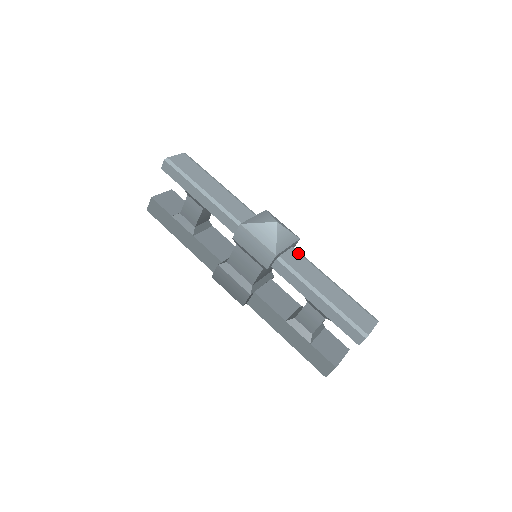
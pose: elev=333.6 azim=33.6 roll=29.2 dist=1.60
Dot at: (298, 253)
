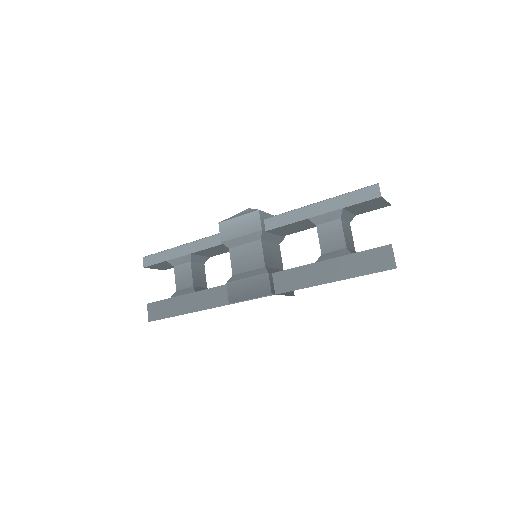
Dot at: occluded
